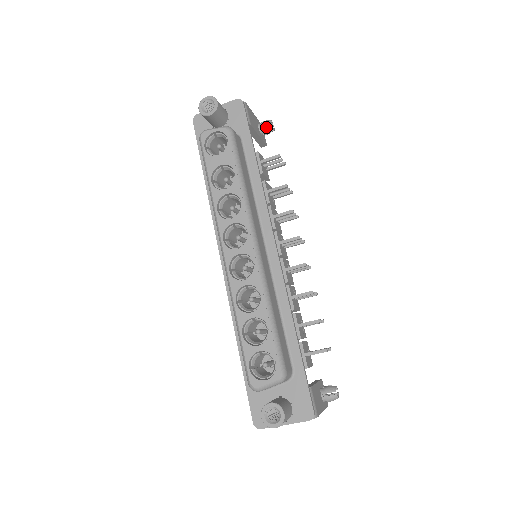
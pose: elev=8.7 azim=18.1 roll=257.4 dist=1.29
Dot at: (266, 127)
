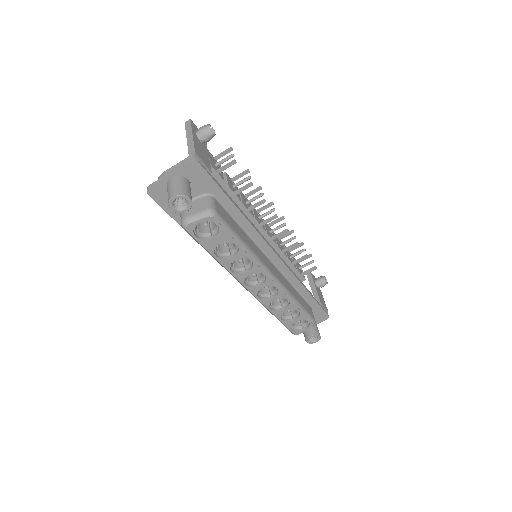
Dot at: (209, 139)
